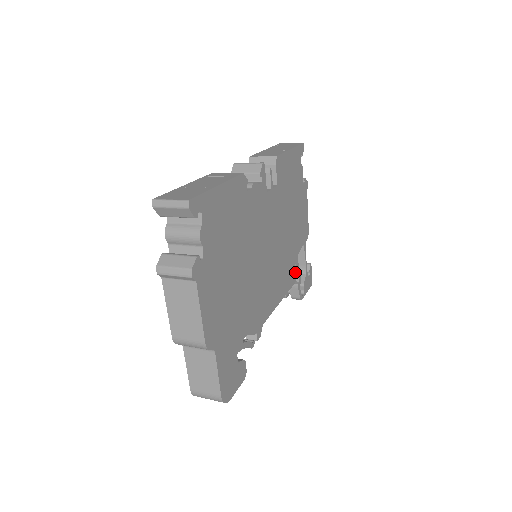
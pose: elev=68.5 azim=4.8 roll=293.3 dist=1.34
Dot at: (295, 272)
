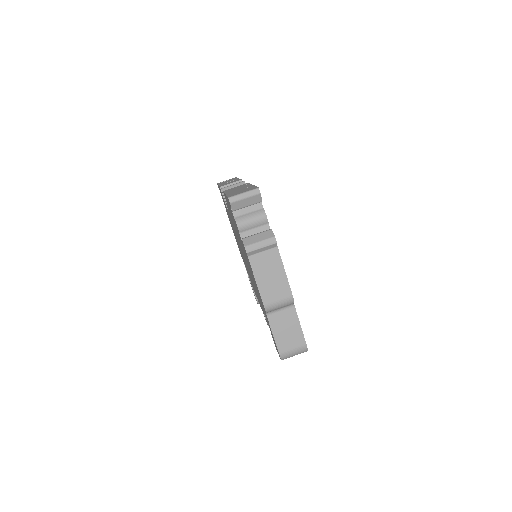
Dot at: occluded
